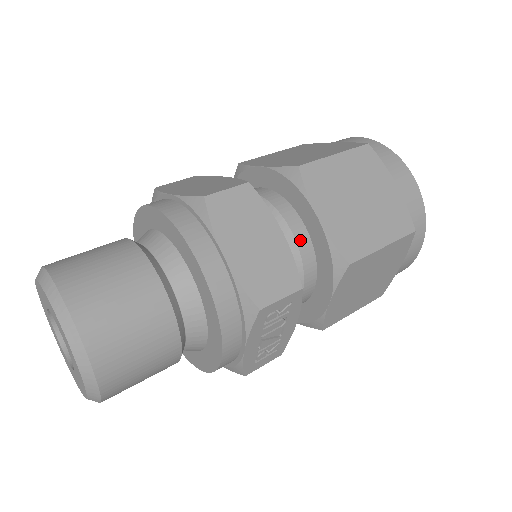
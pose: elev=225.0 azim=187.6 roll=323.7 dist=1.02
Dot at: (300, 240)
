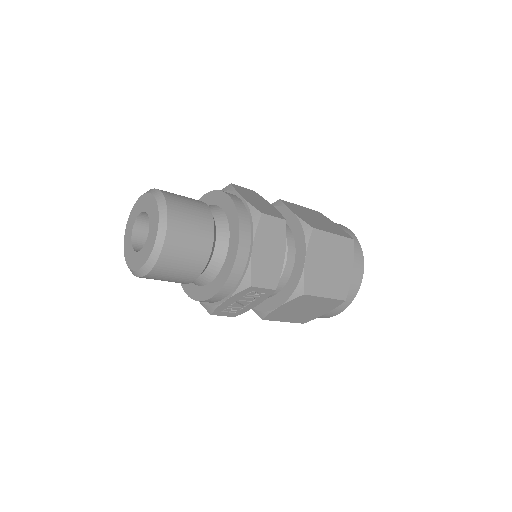
Dot at: (288, 265)
